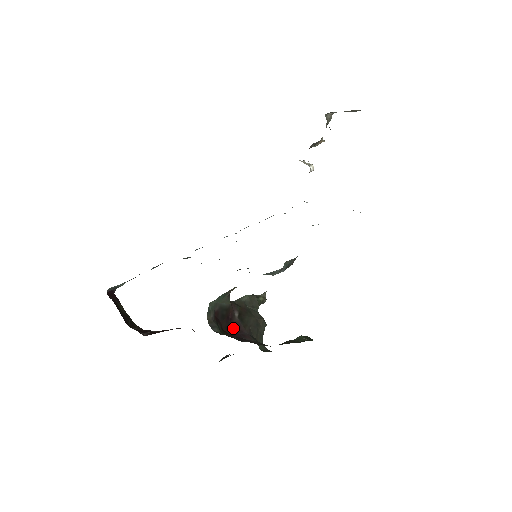
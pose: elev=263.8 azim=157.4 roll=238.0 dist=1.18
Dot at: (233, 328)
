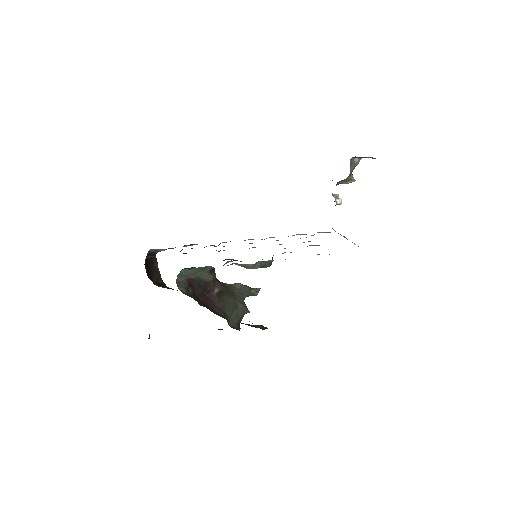
Dot at: (207, 298)
